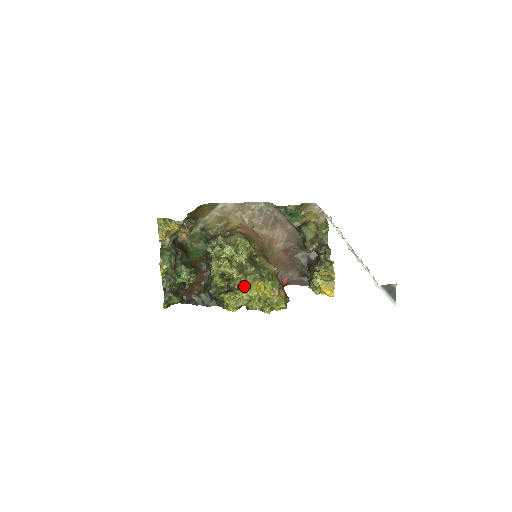
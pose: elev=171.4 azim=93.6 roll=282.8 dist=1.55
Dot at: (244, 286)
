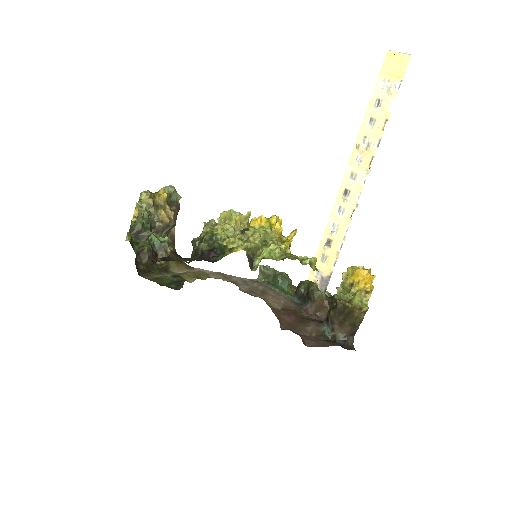
Dot at: occluded
